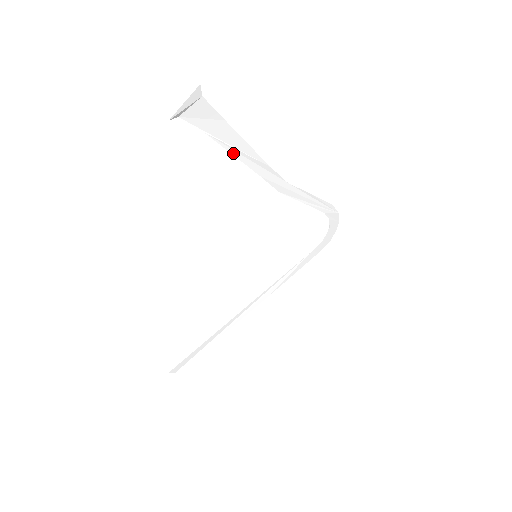
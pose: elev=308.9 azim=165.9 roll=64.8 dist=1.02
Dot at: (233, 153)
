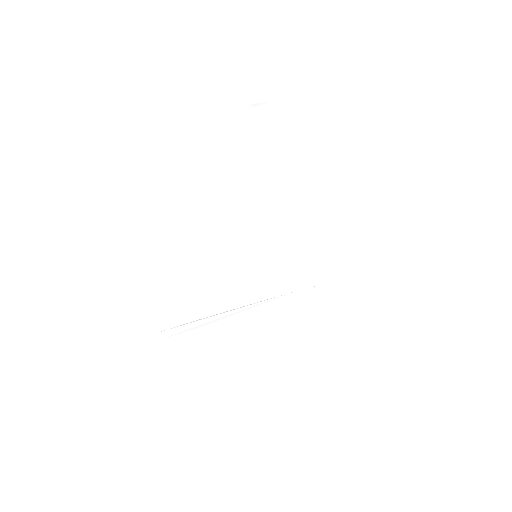
Dot at: (273, 150)
